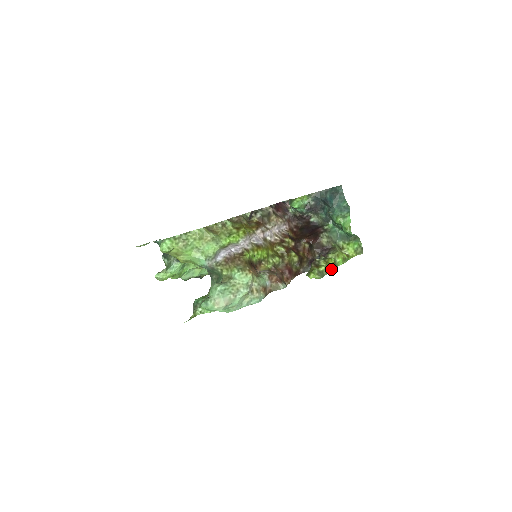
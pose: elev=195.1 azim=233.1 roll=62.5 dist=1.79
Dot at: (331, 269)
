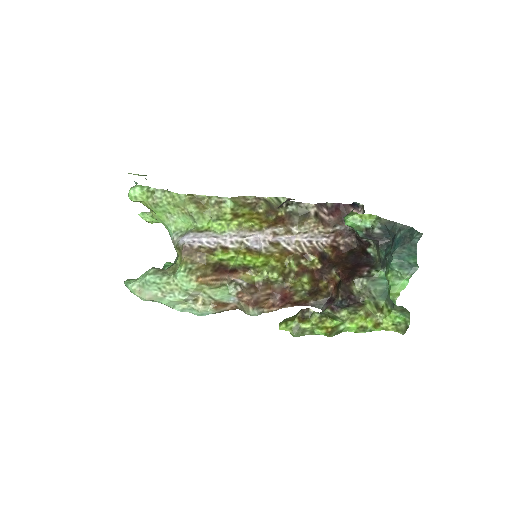
Dot at: (320, 333)
